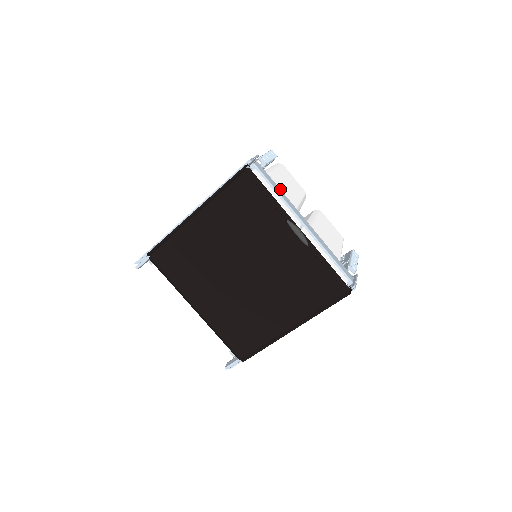
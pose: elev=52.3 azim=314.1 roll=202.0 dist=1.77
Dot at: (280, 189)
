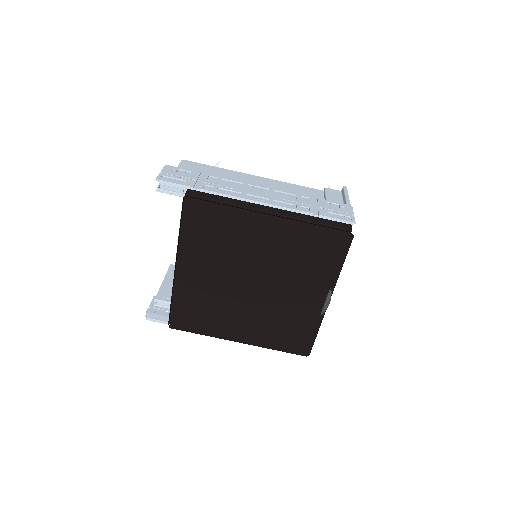
Dot at: occluded
